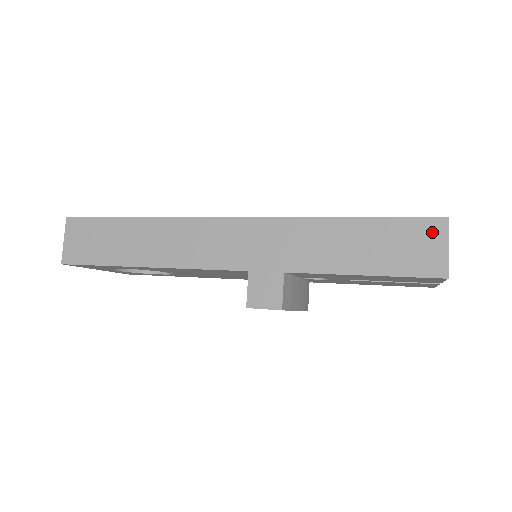
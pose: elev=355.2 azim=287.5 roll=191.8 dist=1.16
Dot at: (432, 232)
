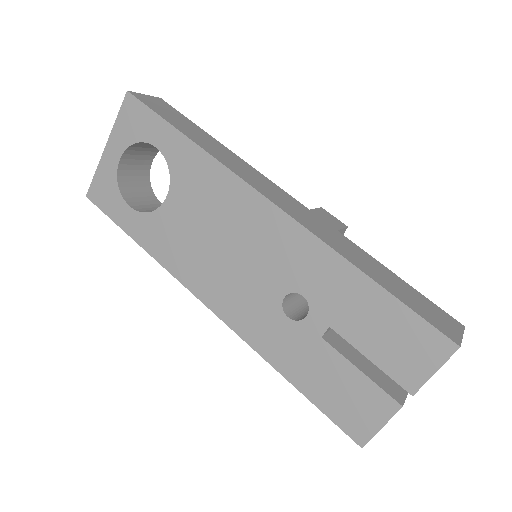
Dot at: occluded
